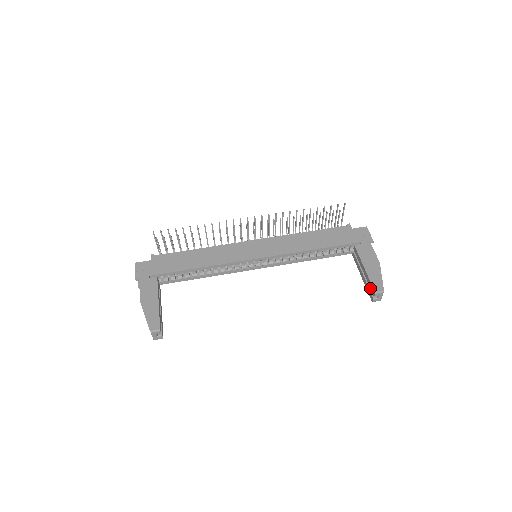
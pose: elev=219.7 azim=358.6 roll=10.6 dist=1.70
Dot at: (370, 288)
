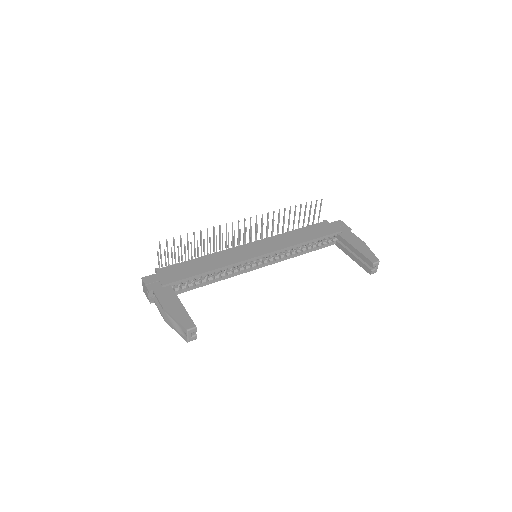
Dot at: (366, 263)
